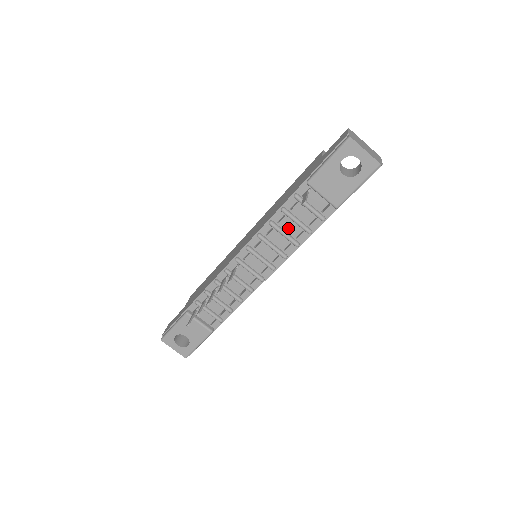
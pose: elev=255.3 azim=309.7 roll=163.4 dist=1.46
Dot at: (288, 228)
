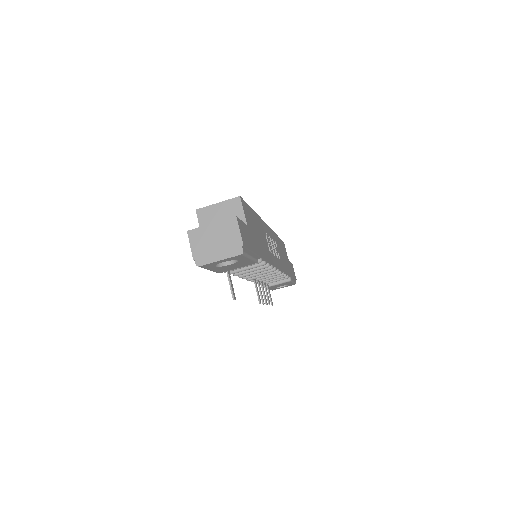
Dot at: occluded
